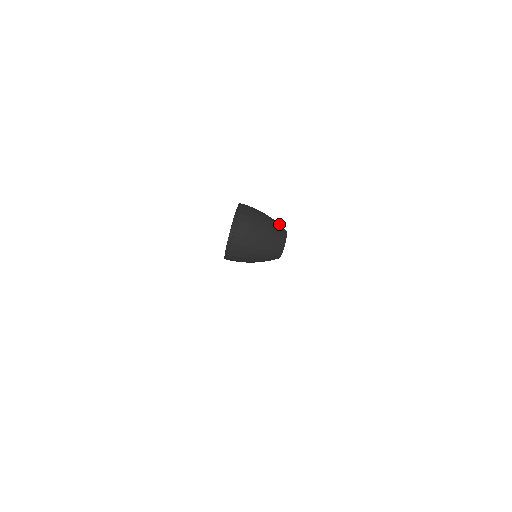
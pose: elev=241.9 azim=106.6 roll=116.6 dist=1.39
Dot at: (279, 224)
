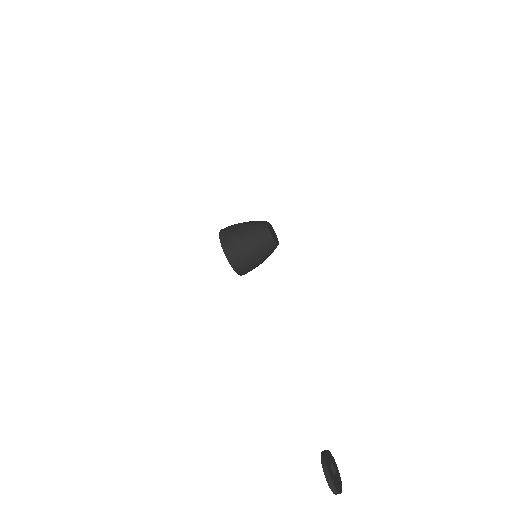
Dot at: (259, 221)
